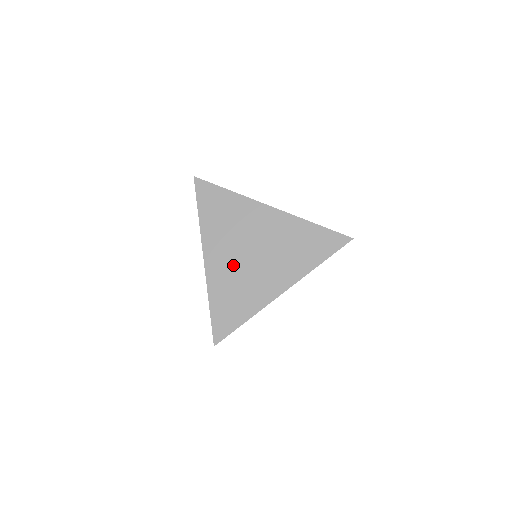
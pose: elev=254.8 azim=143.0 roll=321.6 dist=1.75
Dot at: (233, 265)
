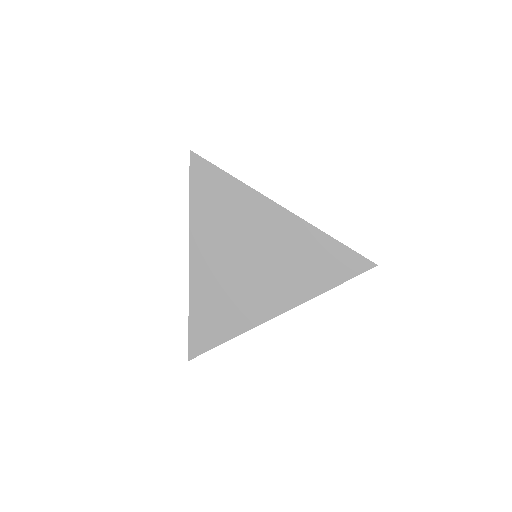
Dot at: (223, 271)
